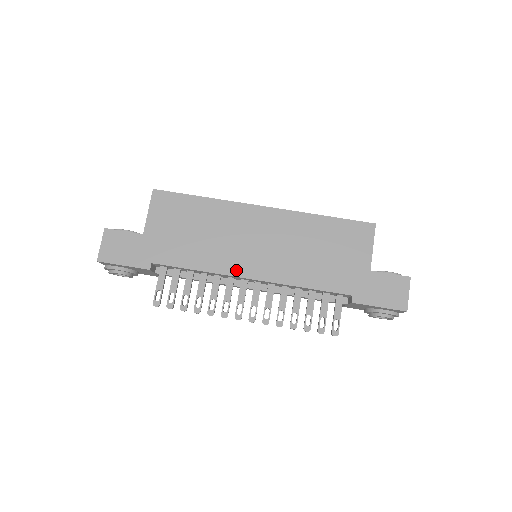
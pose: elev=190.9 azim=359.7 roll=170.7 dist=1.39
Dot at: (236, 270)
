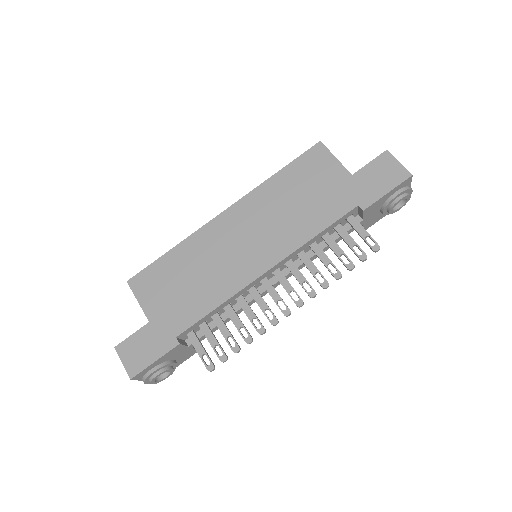
Dot at: (248, 276)
